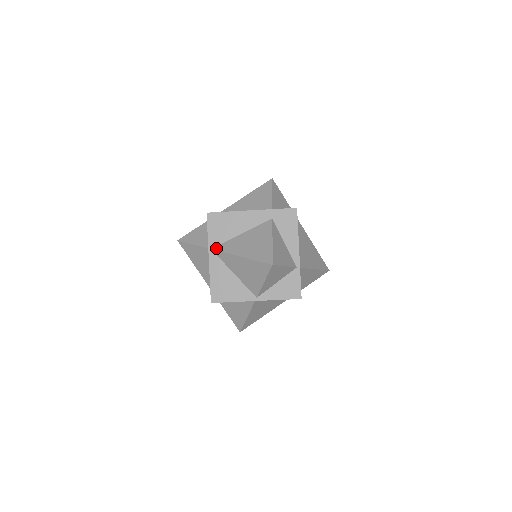
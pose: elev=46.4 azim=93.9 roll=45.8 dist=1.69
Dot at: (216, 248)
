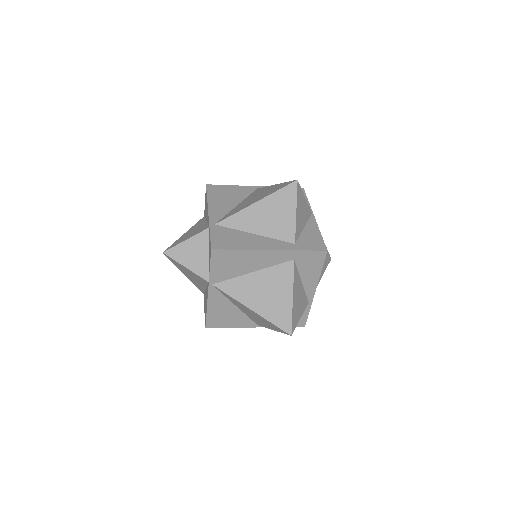
Dot at: (219, 286)
